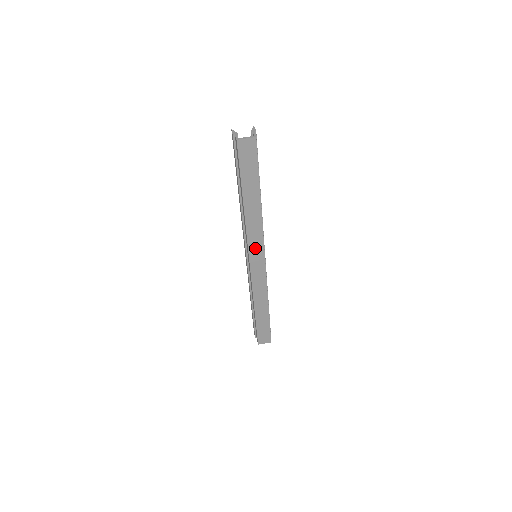
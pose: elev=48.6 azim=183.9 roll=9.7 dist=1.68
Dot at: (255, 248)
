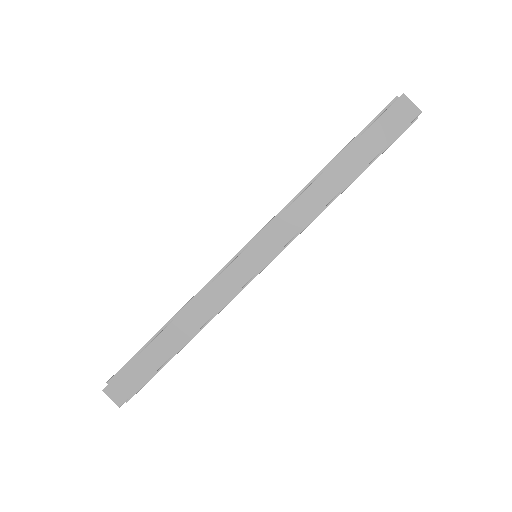
Dot at: (274, 236)
